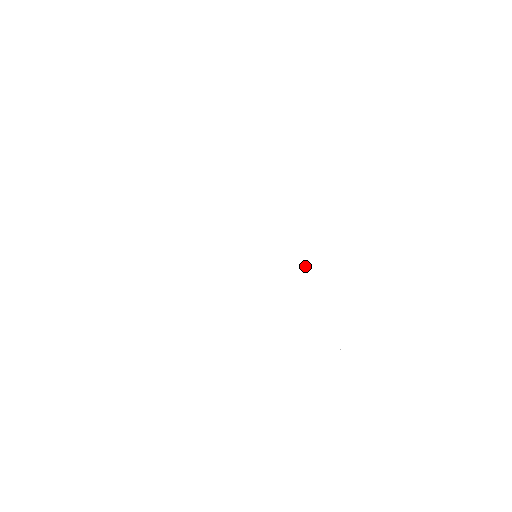
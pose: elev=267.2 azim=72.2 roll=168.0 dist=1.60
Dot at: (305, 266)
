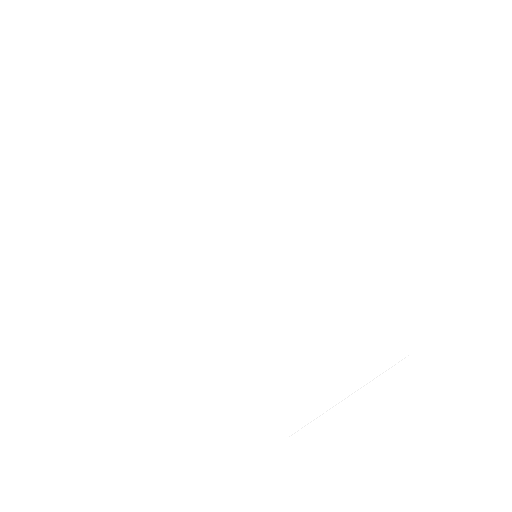
Dot at: (318, 227)
